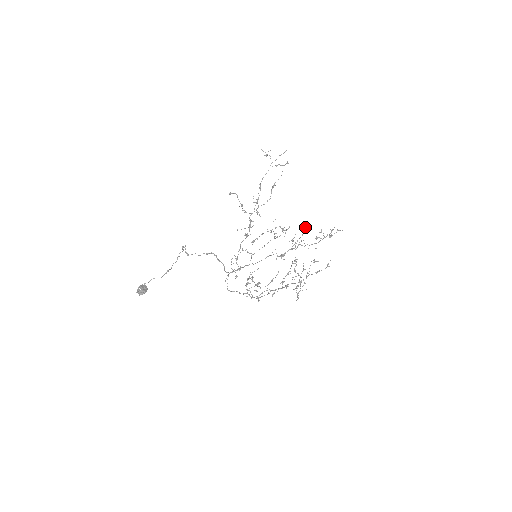
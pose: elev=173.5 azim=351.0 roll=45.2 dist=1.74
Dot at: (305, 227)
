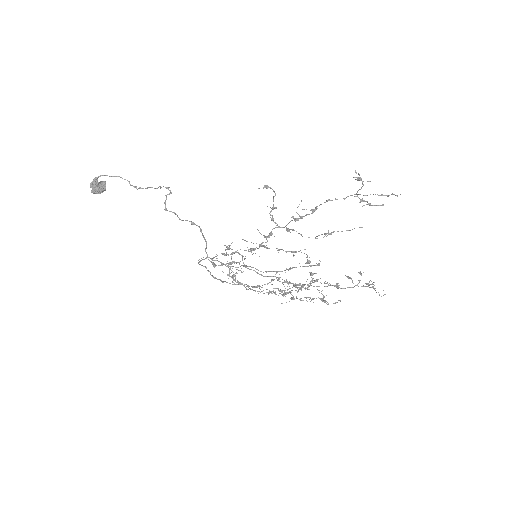
Dot at: occluded
